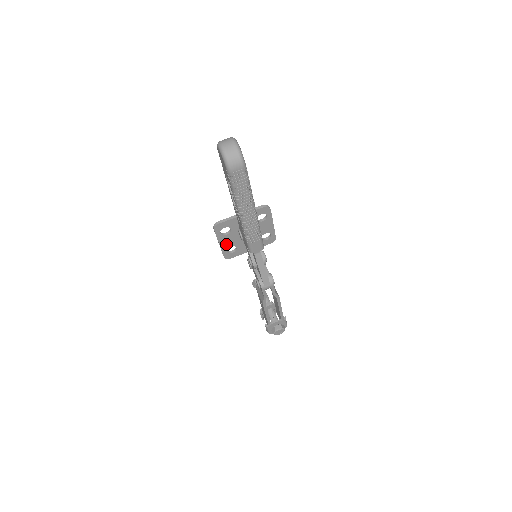
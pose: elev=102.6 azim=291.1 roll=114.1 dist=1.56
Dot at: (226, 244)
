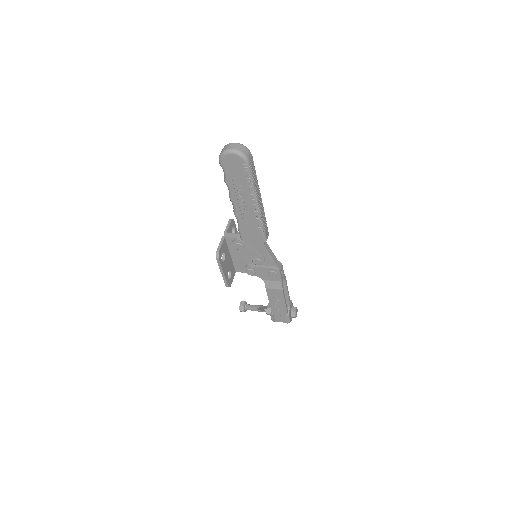
Dot at: (226, 271)
